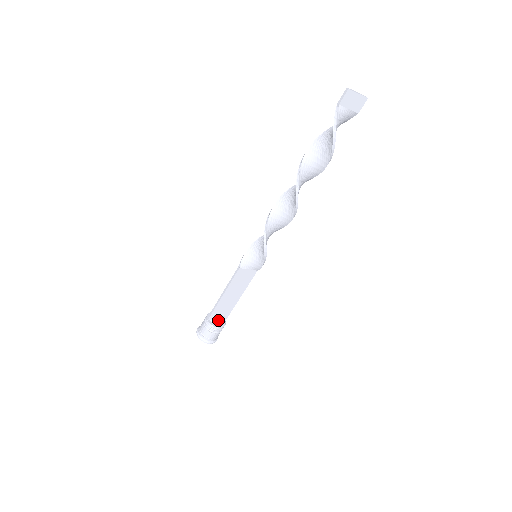
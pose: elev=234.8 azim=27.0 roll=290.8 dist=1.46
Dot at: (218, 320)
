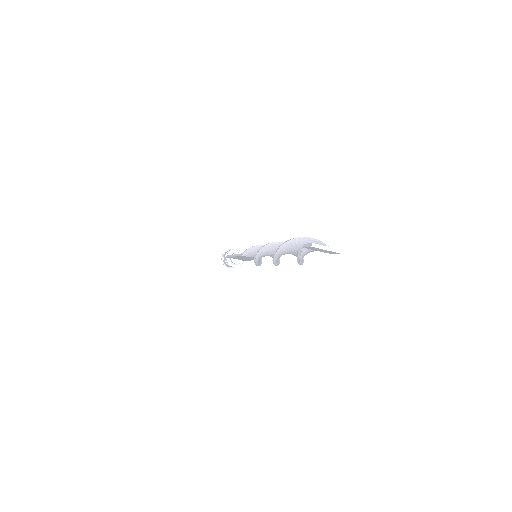
Dot at: (234, 263)
